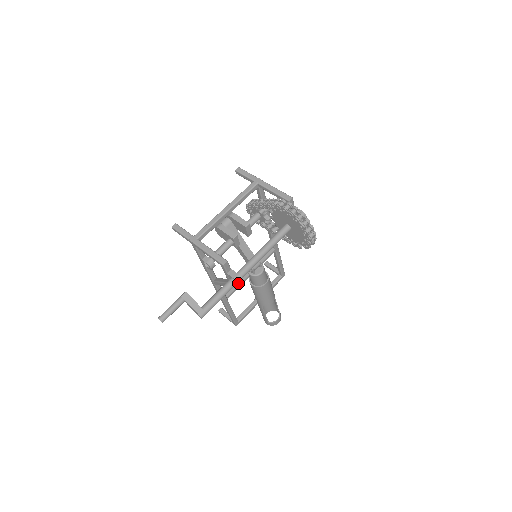
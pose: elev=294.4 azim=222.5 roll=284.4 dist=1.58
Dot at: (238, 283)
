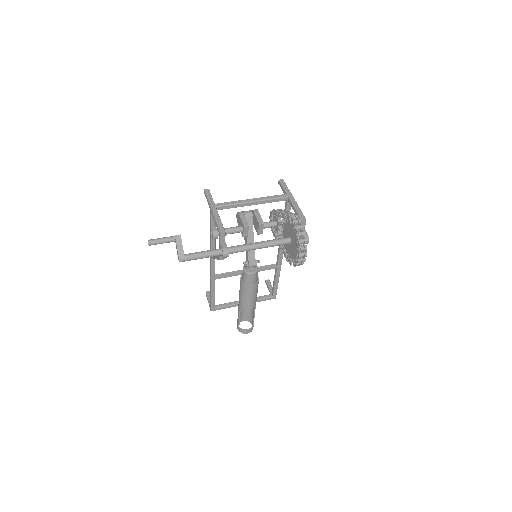
Dot at: (223, 254)
